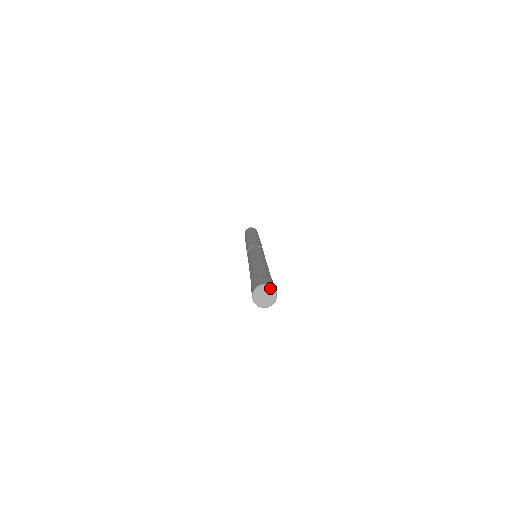
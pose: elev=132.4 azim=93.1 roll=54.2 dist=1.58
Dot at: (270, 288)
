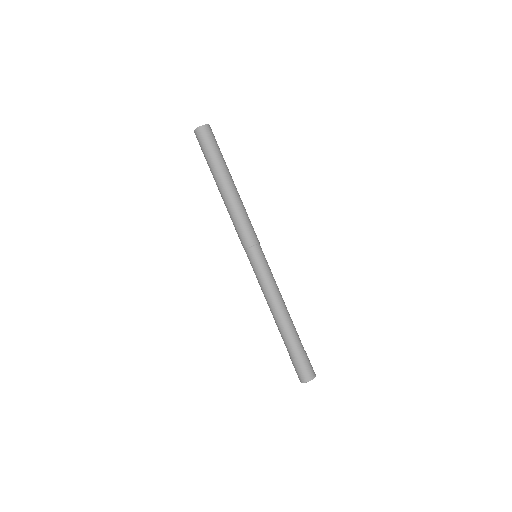
Dot at: occluded
